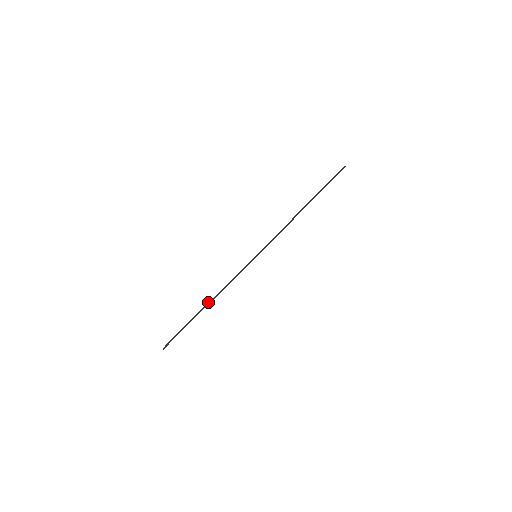
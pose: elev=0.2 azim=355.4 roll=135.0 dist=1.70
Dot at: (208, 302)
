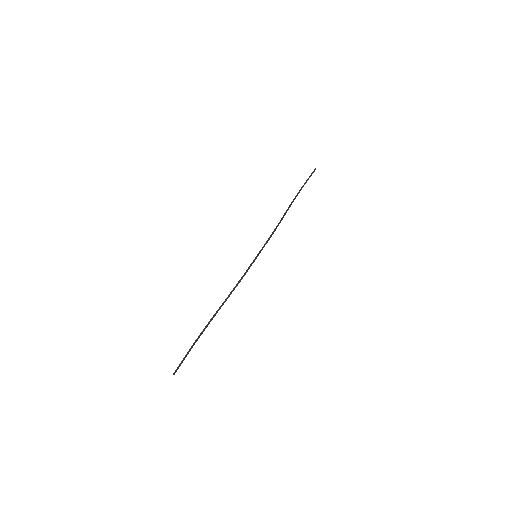
Dot at: (216, 311)
